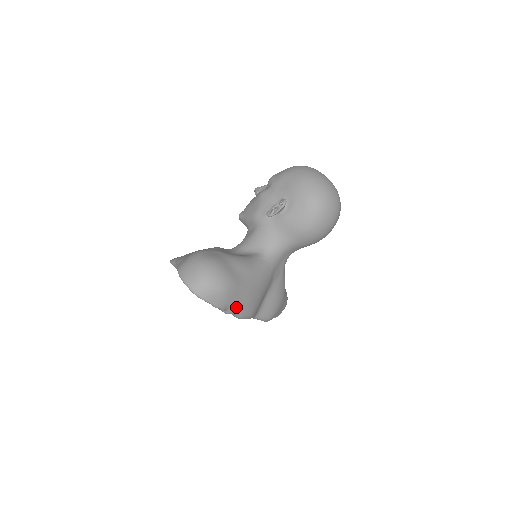
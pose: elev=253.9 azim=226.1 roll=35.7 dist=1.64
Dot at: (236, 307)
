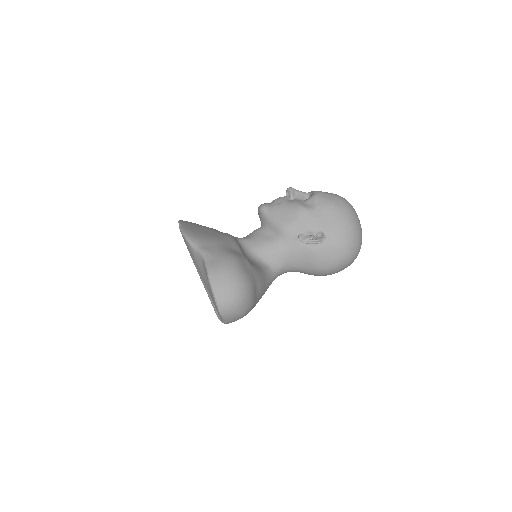
Dot at: occluded
